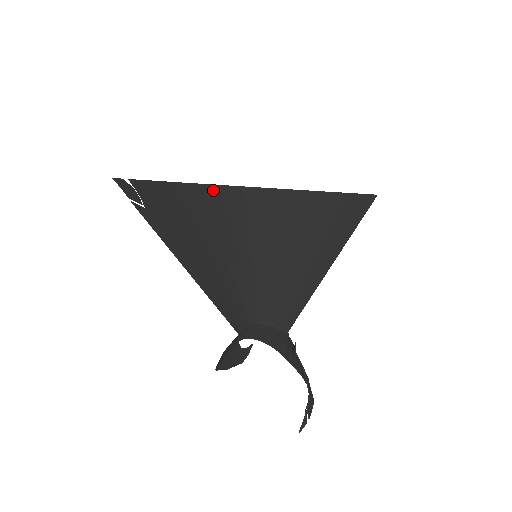
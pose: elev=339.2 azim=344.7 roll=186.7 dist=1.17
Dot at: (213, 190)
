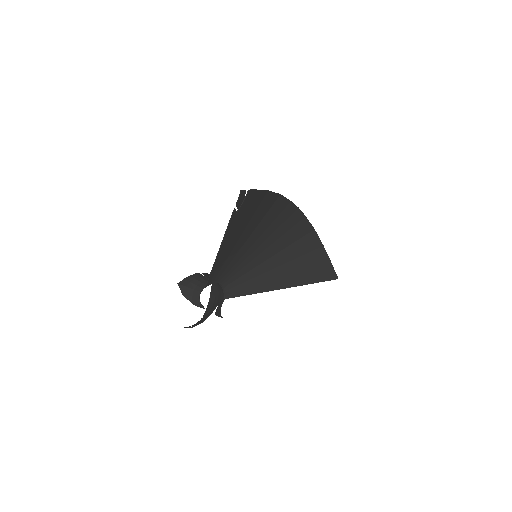
Dot at: (283, 202)
